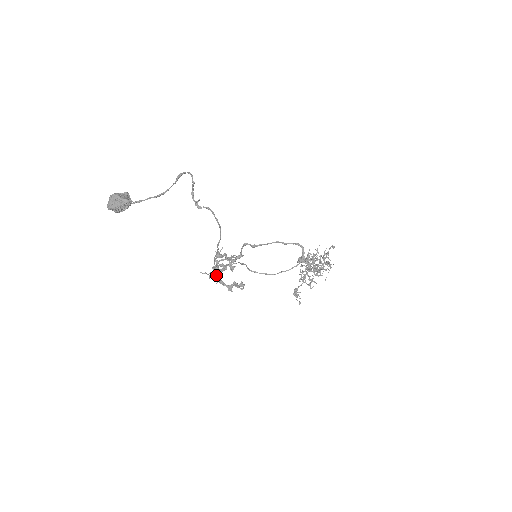
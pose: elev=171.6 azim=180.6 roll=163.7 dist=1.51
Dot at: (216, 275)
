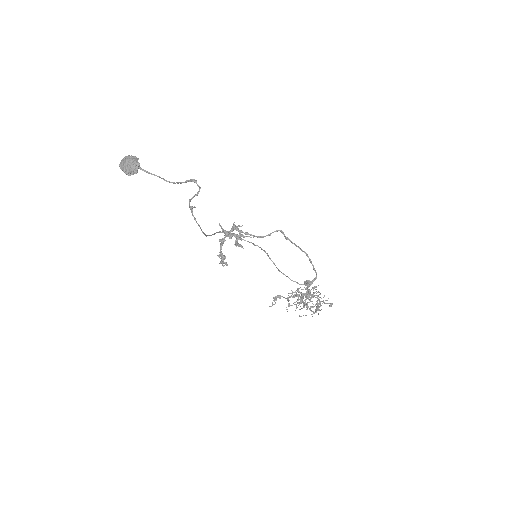
Dot at: (228, 235)
